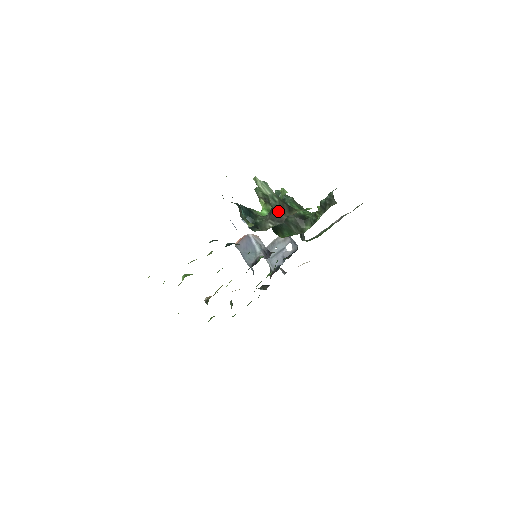
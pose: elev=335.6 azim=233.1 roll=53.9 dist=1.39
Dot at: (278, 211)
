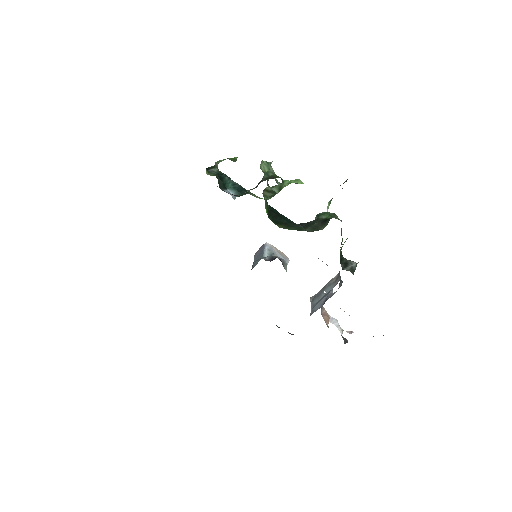
Dot at: (262, 180)
